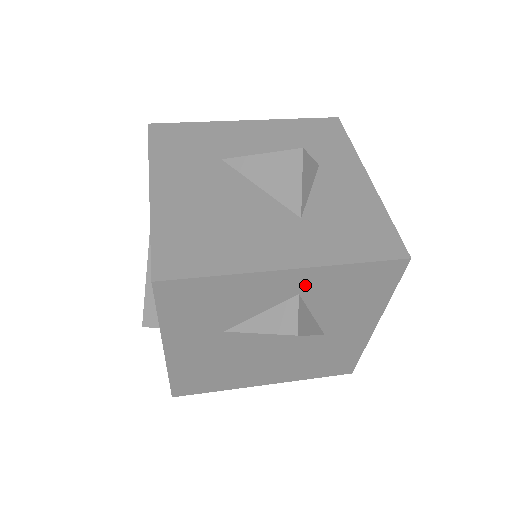
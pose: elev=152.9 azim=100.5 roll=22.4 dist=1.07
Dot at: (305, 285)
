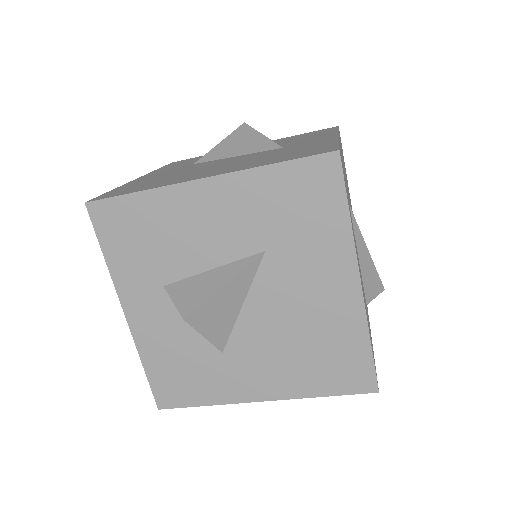
Dot at: occluded
